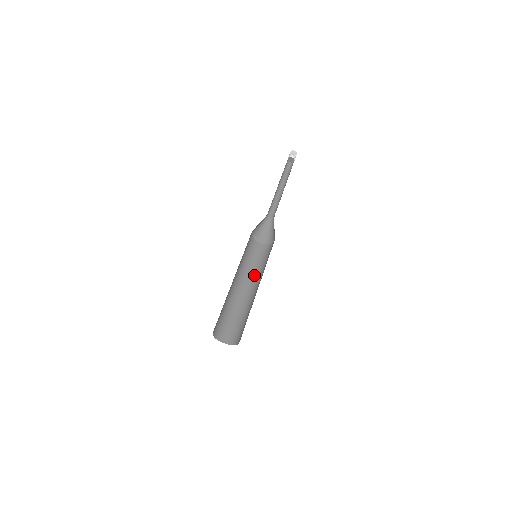
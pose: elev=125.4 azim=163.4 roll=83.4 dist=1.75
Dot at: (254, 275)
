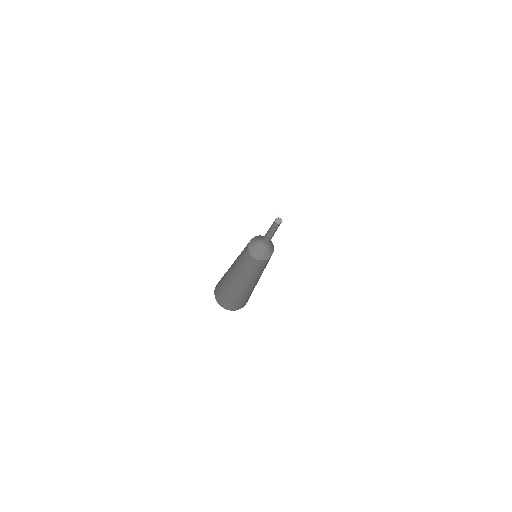
Dot at: (260, 273)
